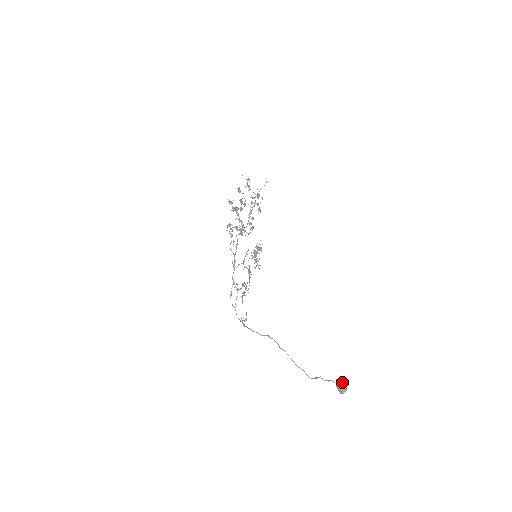
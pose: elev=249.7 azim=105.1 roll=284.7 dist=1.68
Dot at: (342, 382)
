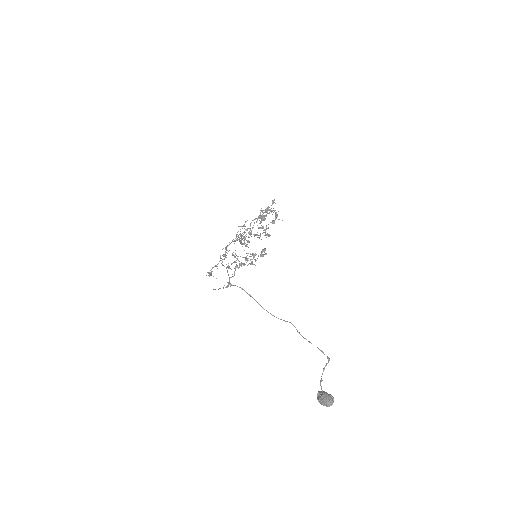
Dot at: occluded
